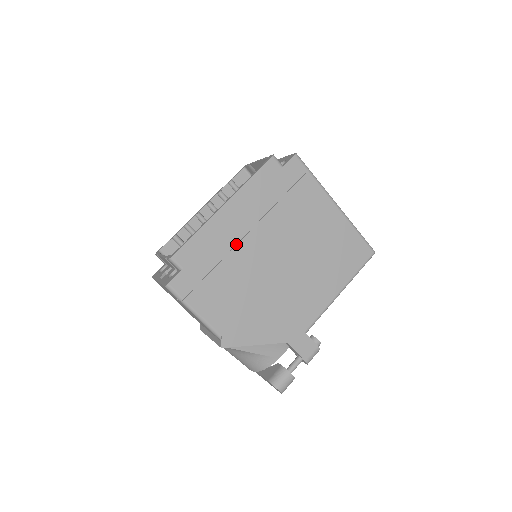
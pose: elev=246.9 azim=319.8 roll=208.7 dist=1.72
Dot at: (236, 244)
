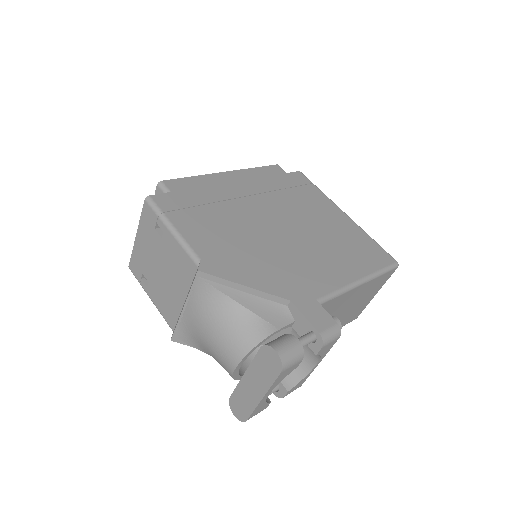
Dot at: (234, 200)
